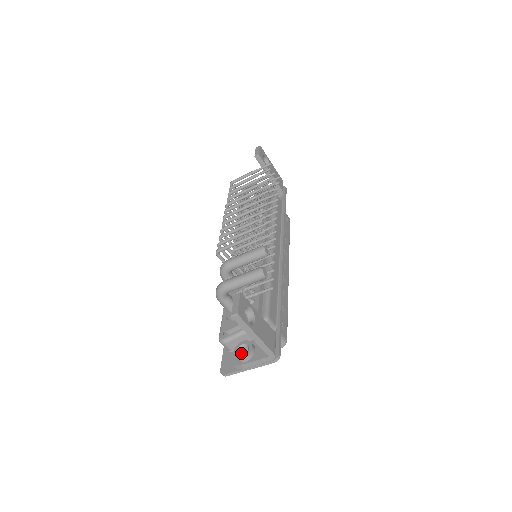
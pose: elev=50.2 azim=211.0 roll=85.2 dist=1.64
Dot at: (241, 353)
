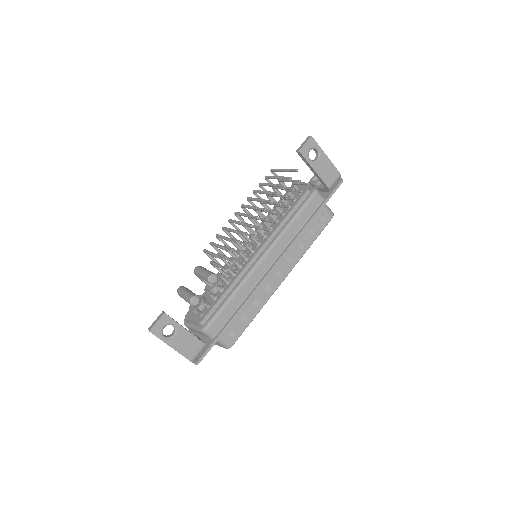
Dot at: occluded
